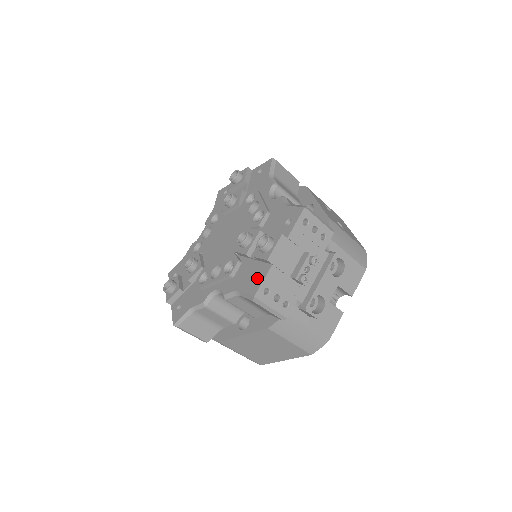
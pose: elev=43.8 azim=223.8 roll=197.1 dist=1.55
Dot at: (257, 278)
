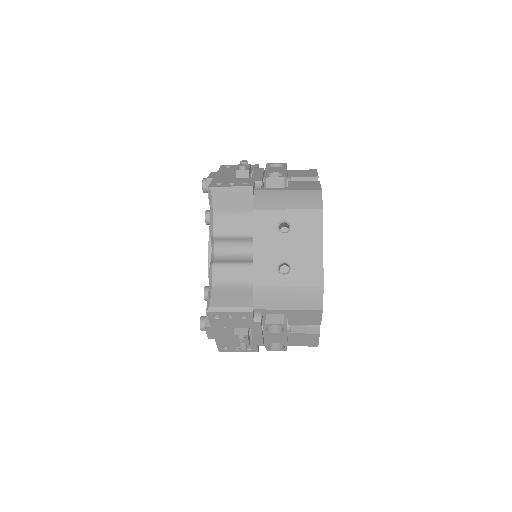
Dot at: occluded
